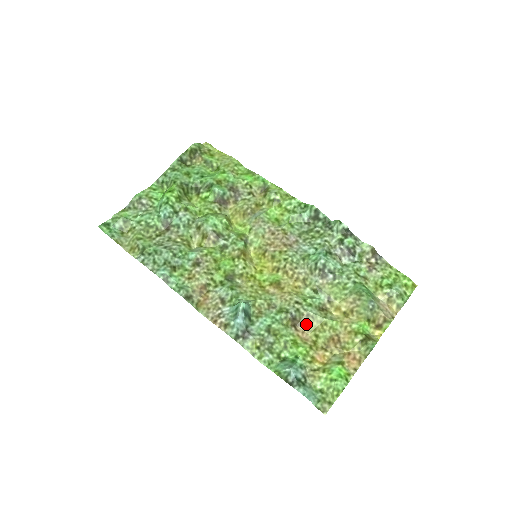
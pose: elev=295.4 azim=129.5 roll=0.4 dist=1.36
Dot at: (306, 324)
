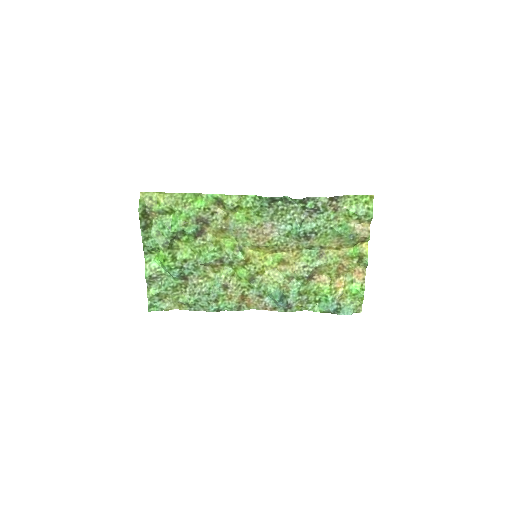
Dot at: (318, 272)
